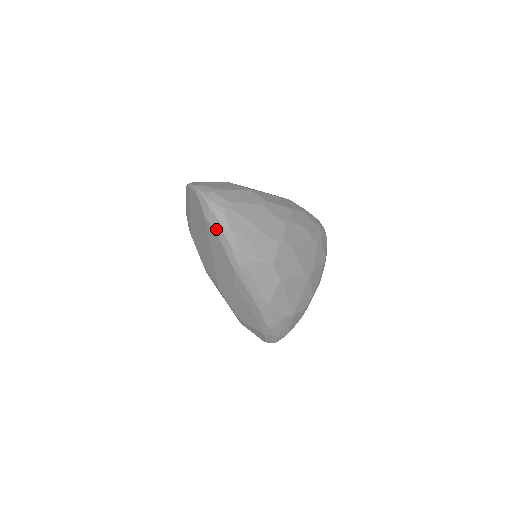
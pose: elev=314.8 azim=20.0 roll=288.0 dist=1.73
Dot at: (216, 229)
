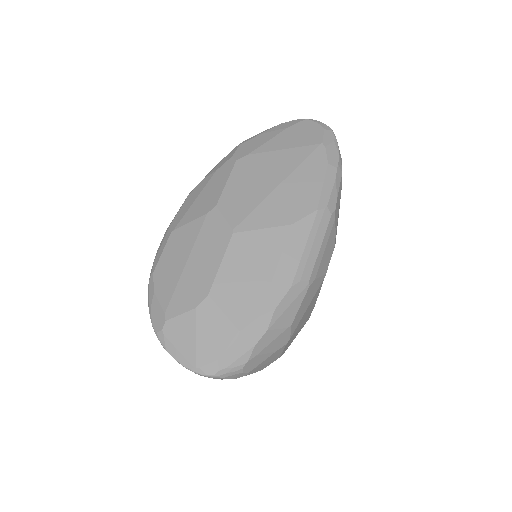
Dot at: (330, 158)
